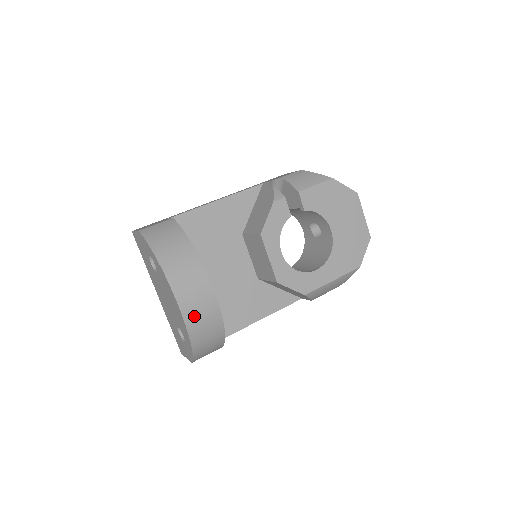
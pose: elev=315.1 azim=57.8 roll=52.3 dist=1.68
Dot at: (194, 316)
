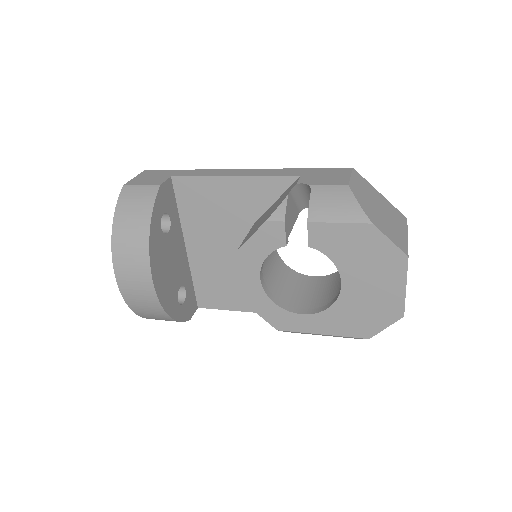
Dot at: (133, 297)
